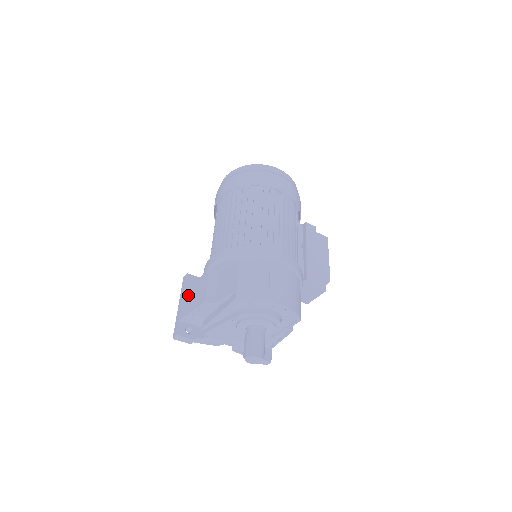
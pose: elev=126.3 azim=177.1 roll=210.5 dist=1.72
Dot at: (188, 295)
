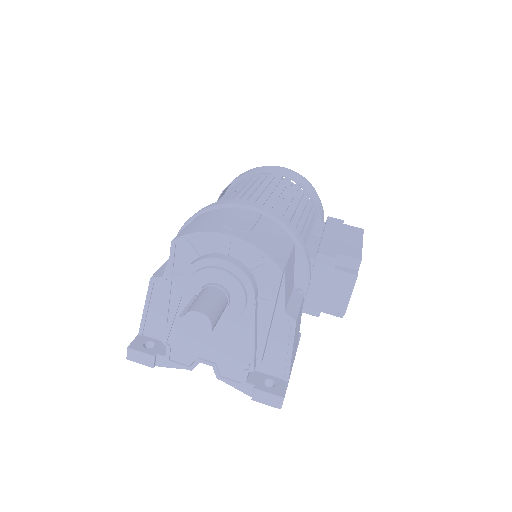
Dot at: occluded
